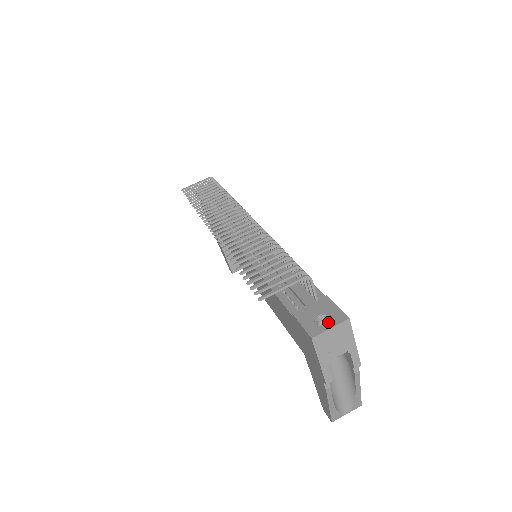
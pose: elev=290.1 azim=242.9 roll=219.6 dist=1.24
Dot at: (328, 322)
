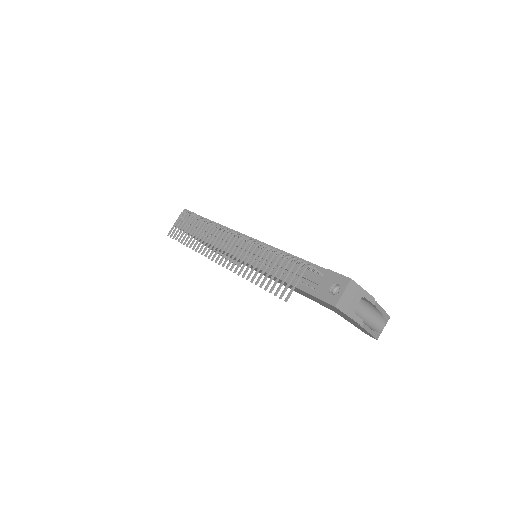
Dot at: (339, 287)
